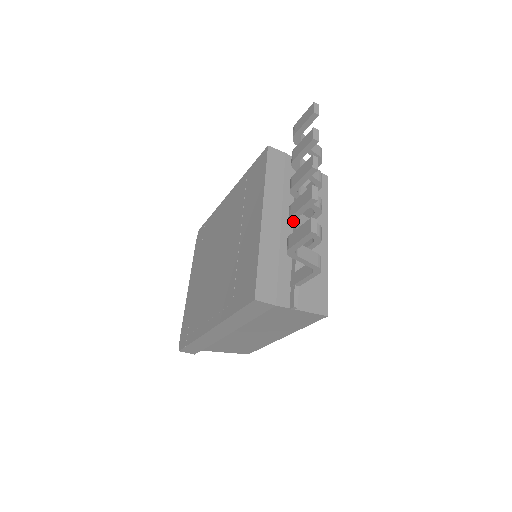
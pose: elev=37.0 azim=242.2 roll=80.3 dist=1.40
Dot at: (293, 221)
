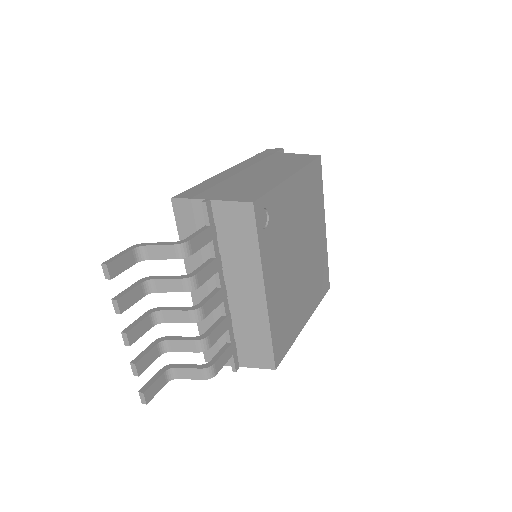
Dot at: (164, 351)
